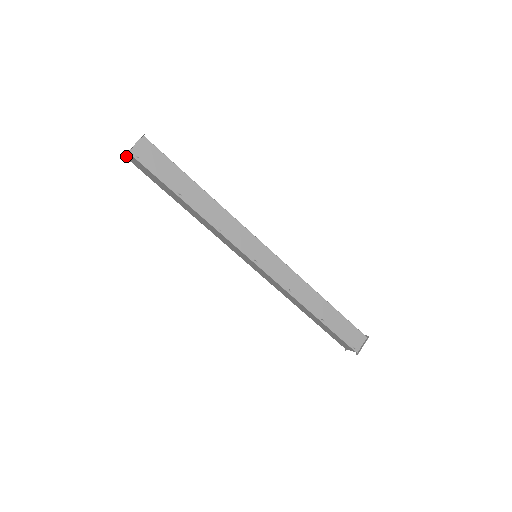
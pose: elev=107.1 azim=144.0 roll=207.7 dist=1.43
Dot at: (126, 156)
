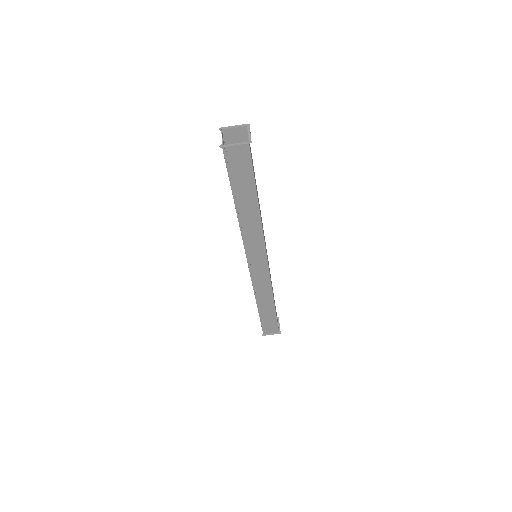
Dot at: (222, 129)
